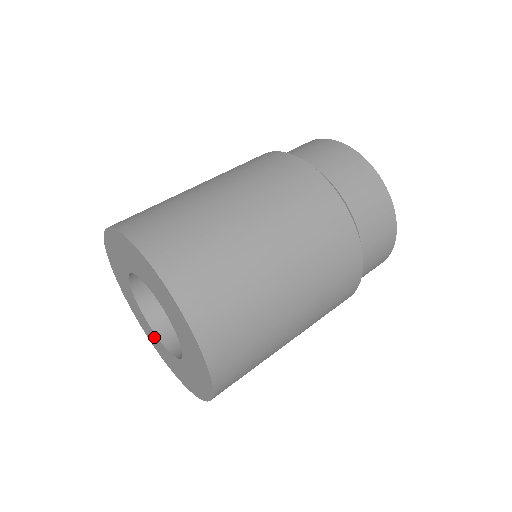
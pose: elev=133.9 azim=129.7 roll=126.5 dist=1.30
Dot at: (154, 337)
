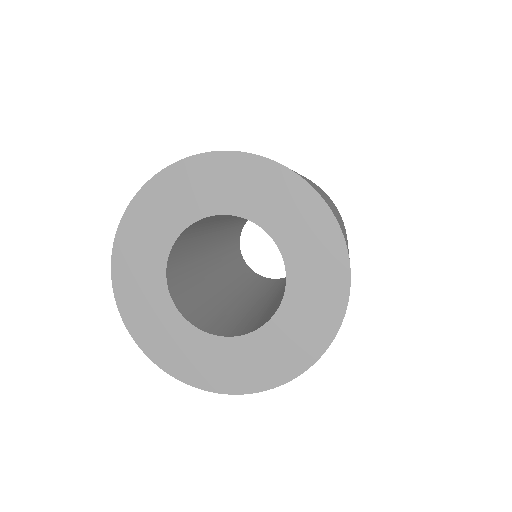
Dot at: (160, 309)
